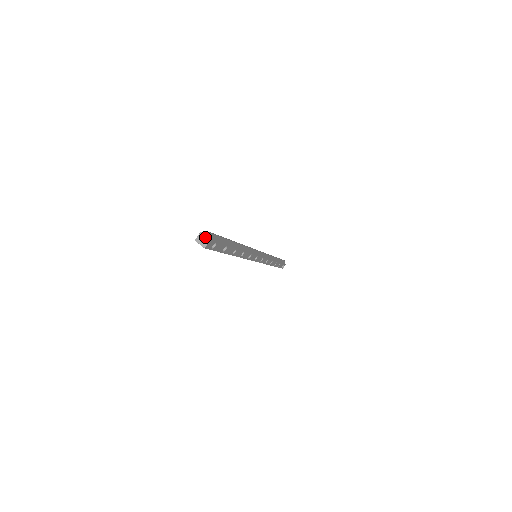
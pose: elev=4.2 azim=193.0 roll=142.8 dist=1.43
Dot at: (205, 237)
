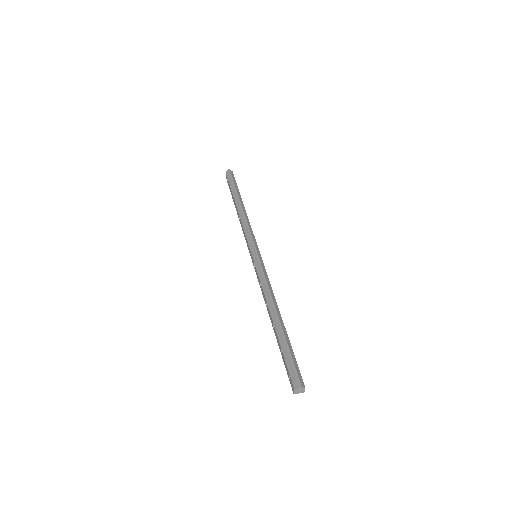
Dot at: (300, 389)
